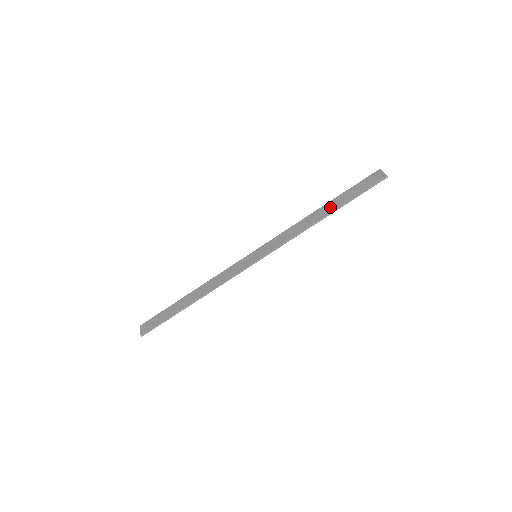
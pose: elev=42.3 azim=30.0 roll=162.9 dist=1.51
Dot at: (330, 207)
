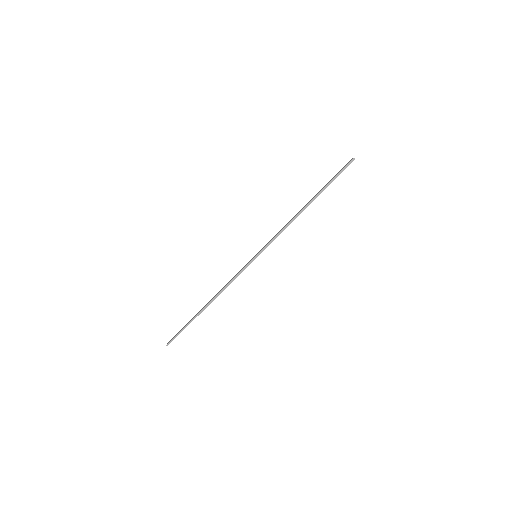
Dot at: occluded
